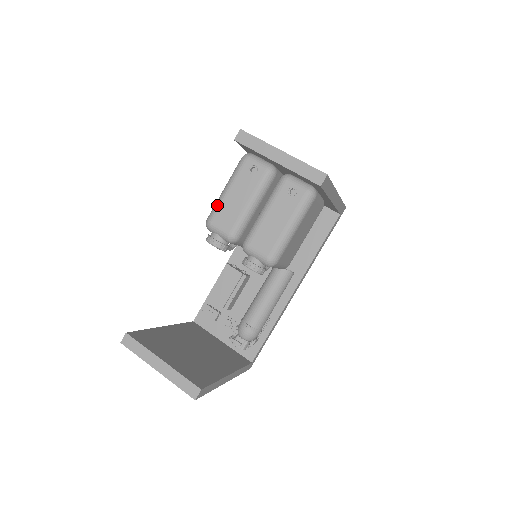
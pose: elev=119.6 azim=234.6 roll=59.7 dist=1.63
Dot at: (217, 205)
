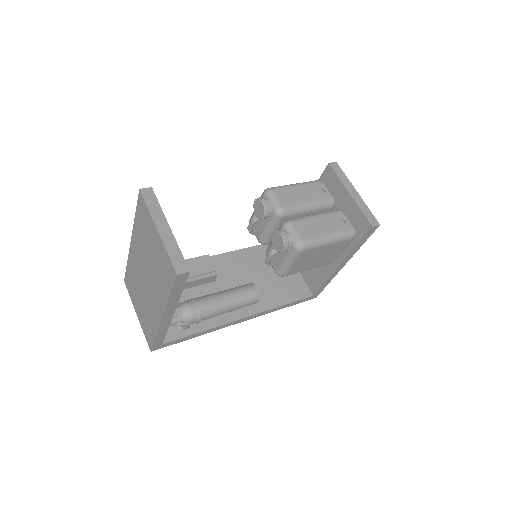
Dot at: (284, 186)
